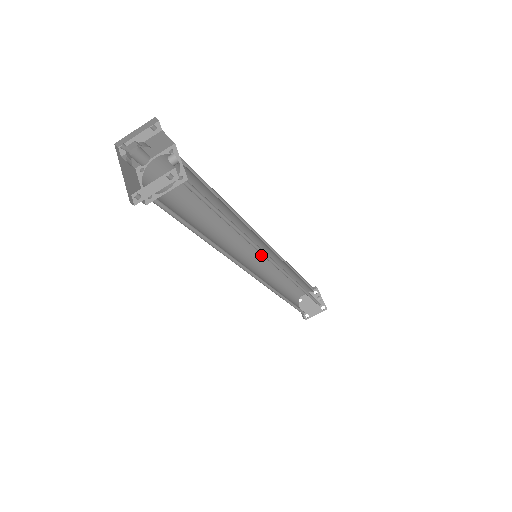
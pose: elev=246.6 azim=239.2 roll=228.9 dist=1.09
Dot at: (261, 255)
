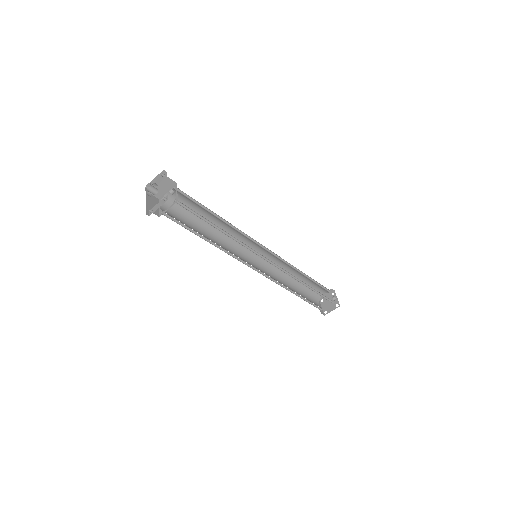
Dot at: (267, 258)
